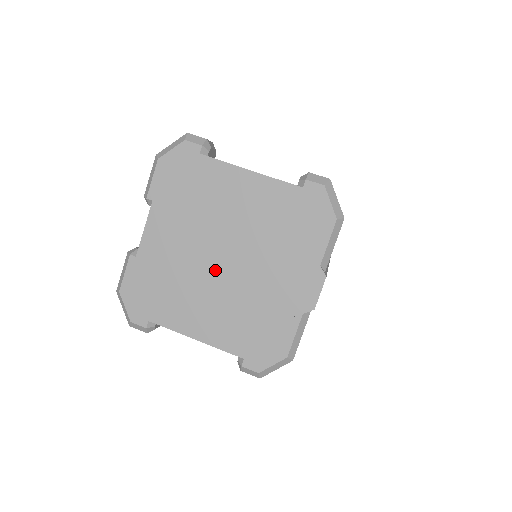
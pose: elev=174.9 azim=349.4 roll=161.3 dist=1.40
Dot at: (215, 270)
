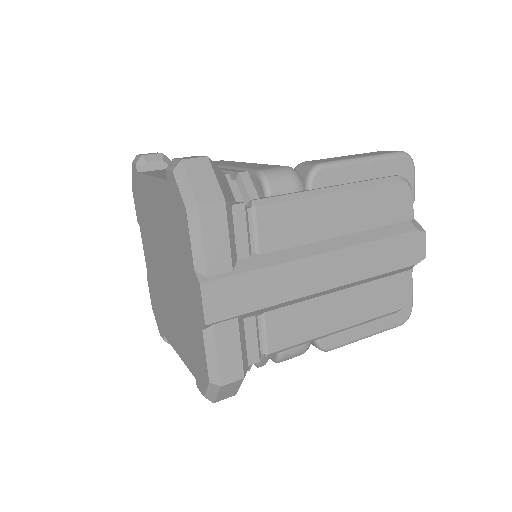
Dot at: (166, 284)
